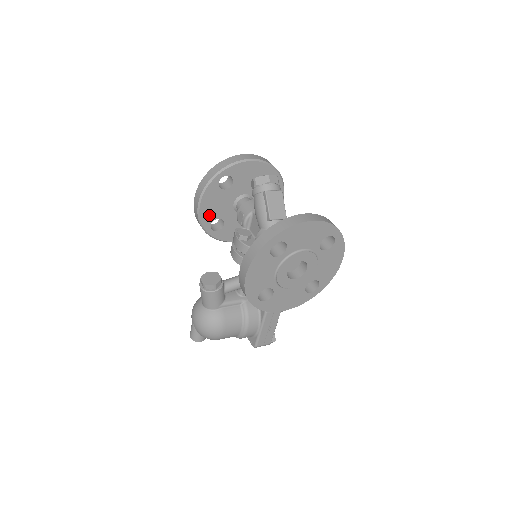
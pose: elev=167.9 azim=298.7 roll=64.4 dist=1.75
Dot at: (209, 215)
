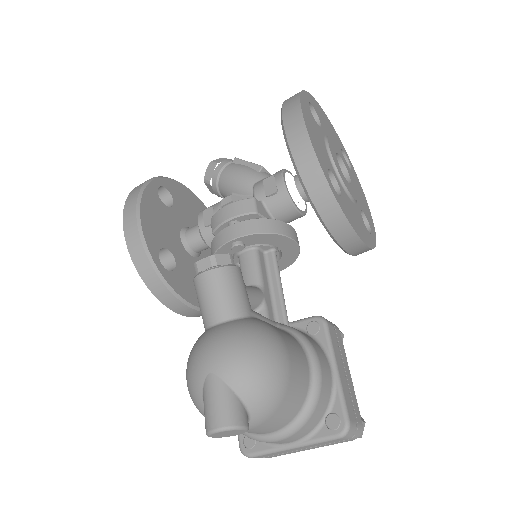
Dot at: (154, 235)
